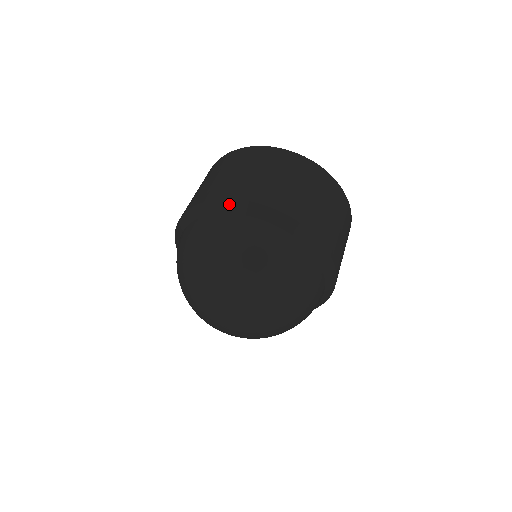
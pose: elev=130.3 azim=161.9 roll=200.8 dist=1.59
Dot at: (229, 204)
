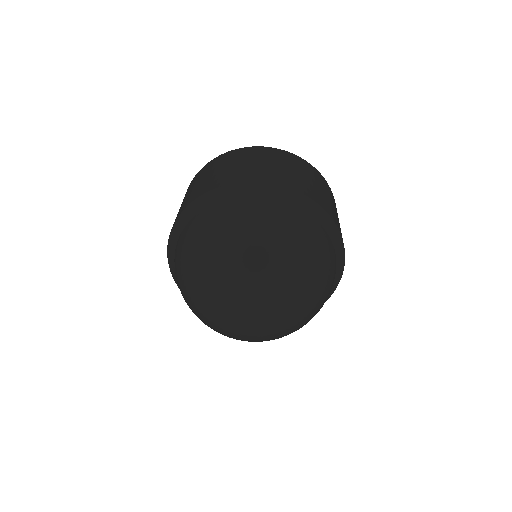
Dot at: (317, 209)
